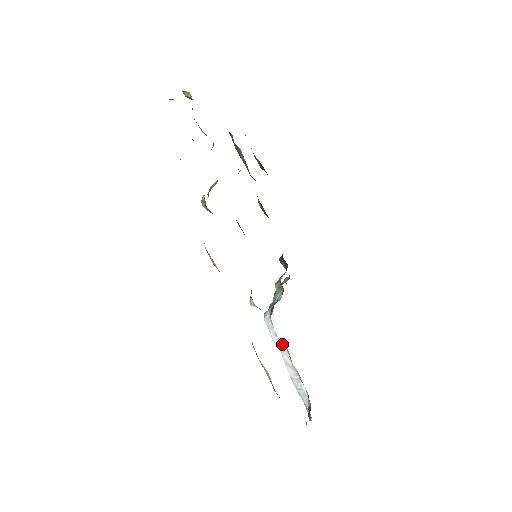
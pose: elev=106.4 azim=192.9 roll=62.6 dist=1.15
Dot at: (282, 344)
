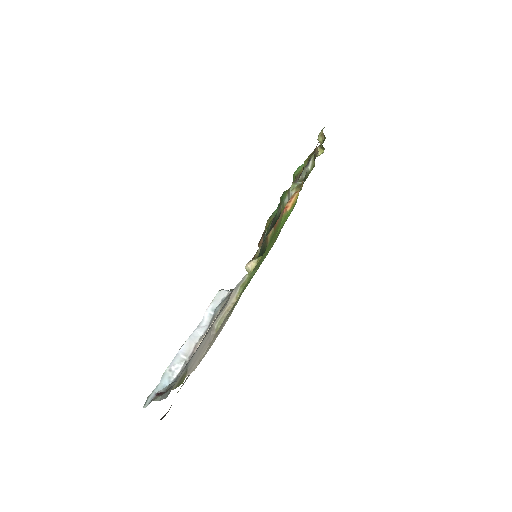
Dot at: (209, 321)
